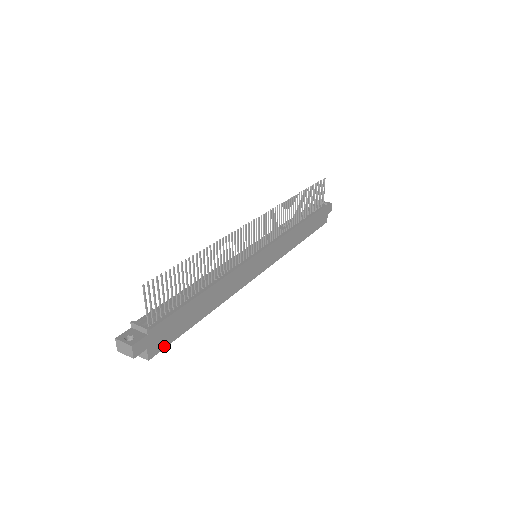
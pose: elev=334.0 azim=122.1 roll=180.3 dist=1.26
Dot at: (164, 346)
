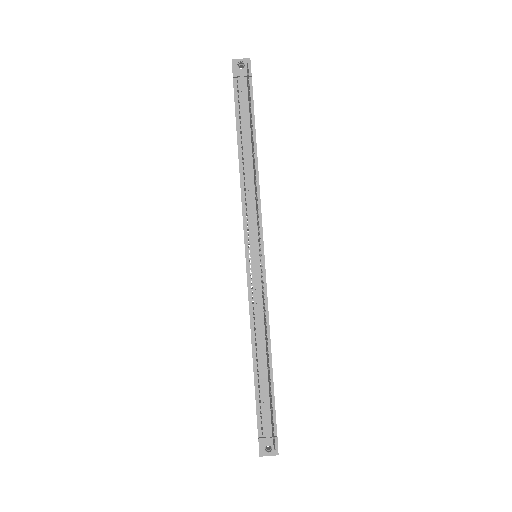
Dot at: occluded
